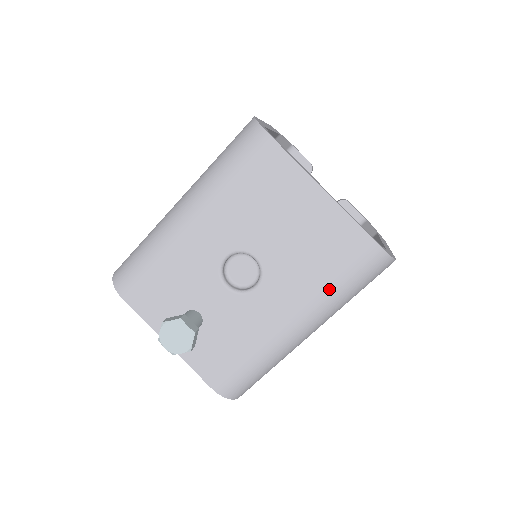
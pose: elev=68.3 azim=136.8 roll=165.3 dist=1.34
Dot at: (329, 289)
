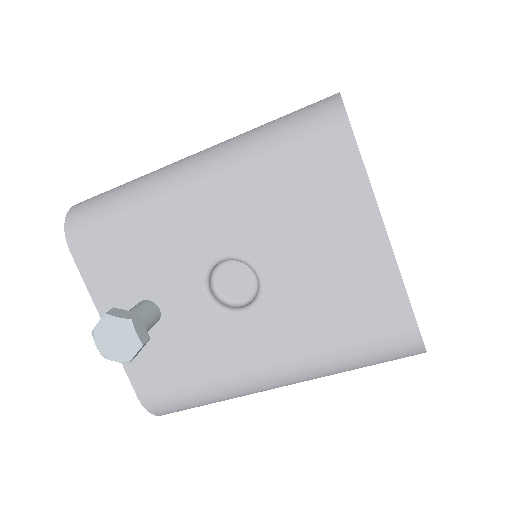
Dot at: (332, 355)
